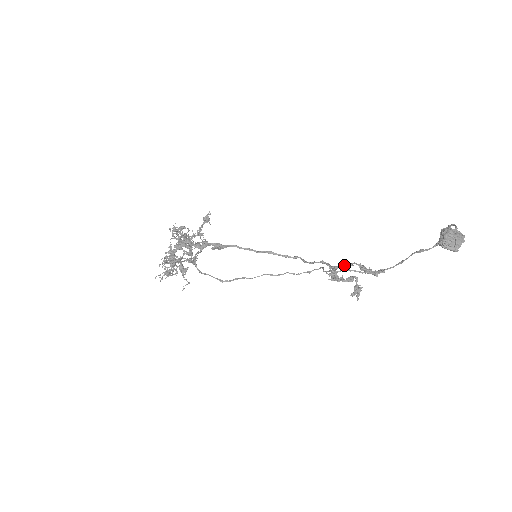
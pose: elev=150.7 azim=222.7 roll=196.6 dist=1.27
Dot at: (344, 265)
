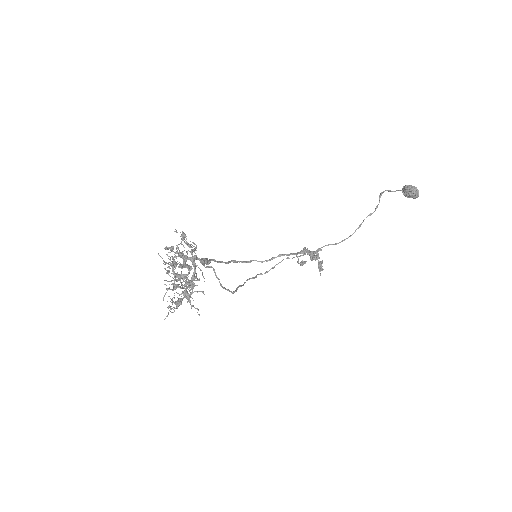
Dot at: (306, 249)
